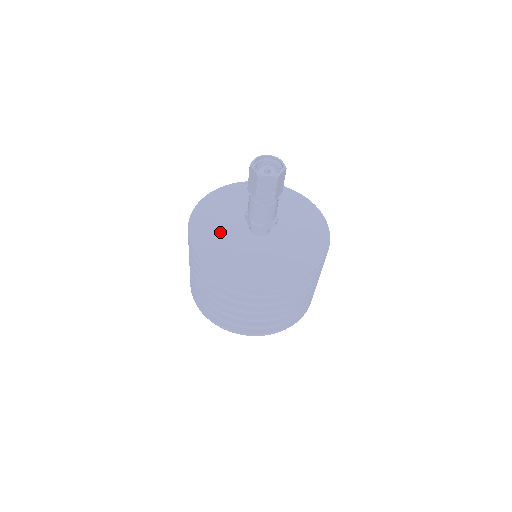
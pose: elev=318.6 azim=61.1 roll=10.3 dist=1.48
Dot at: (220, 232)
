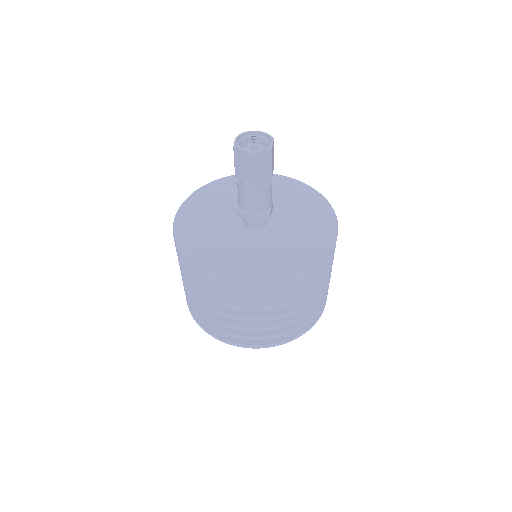
Dot at: (215, 209)
